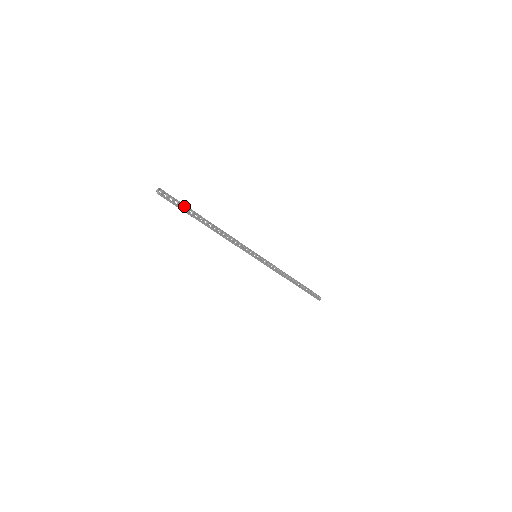
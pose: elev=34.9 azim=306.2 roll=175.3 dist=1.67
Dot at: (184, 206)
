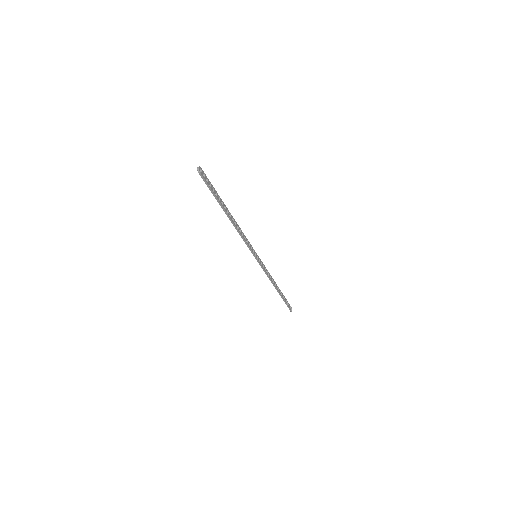
Dot at: (215, 191)
